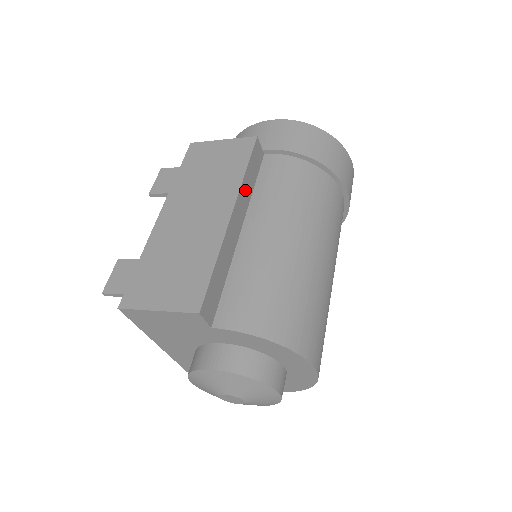
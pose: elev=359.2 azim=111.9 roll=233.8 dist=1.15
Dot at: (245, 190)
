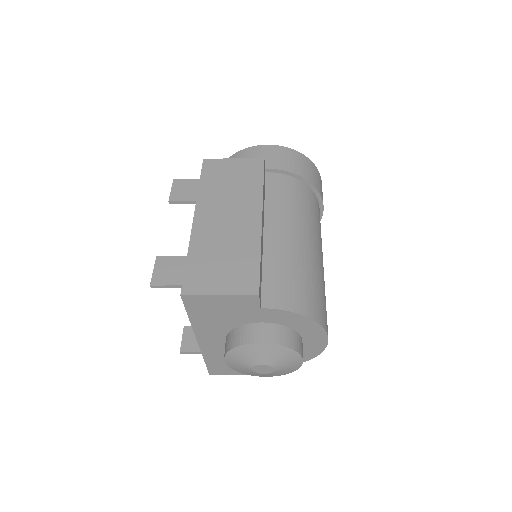
Dot at: (263, 200)
